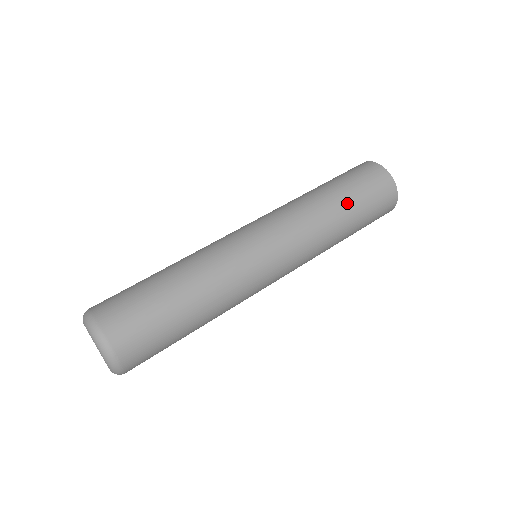
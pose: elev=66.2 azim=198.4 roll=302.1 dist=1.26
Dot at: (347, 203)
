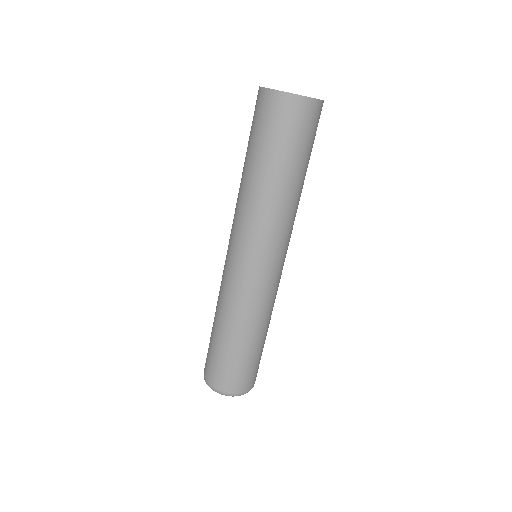
Dot at: (267, 165)
